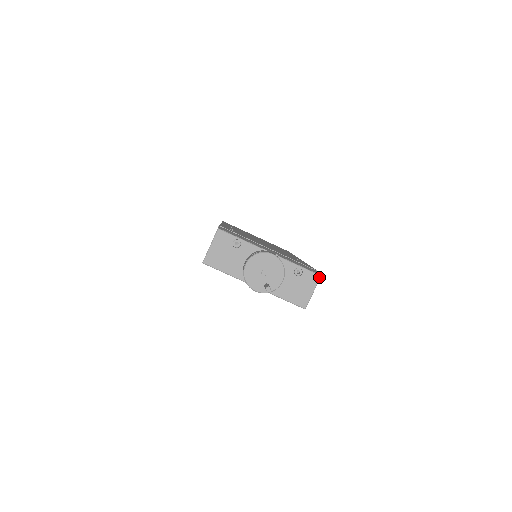
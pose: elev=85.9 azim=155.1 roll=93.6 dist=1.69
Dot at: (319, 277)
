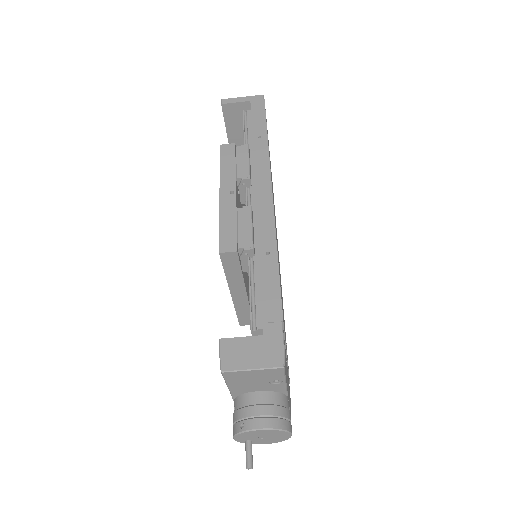
Dot at: occluded
